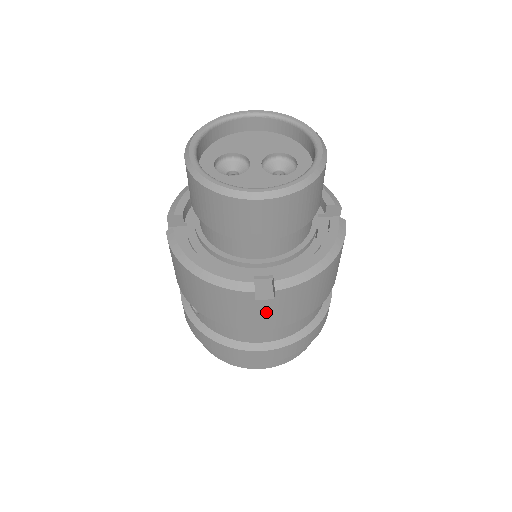
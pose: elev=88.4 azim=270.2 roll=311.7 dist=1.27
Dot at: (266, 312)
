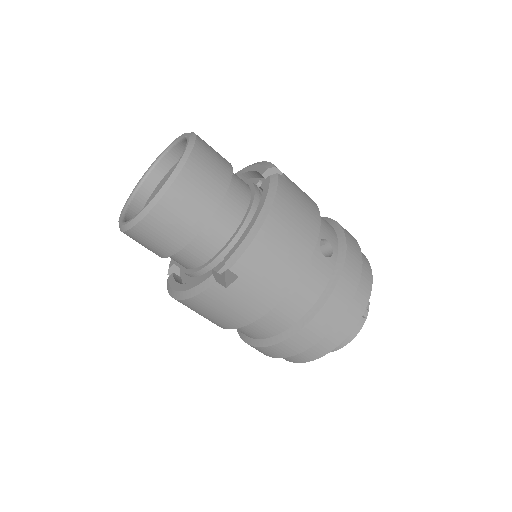
Dot at: (249, 293)
